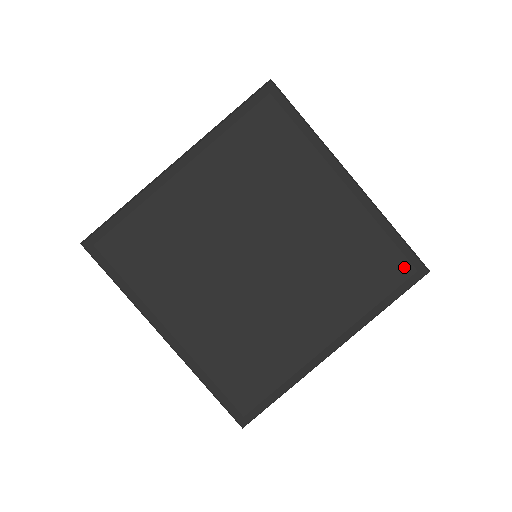
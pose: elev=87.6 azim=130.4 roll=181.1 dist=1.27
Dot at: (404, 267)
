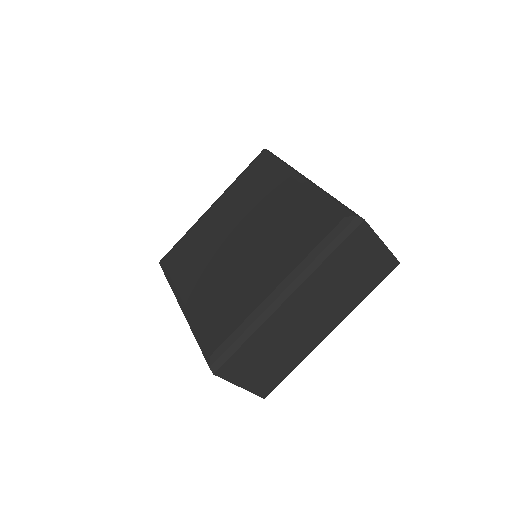
Dot at: (335, 217)
